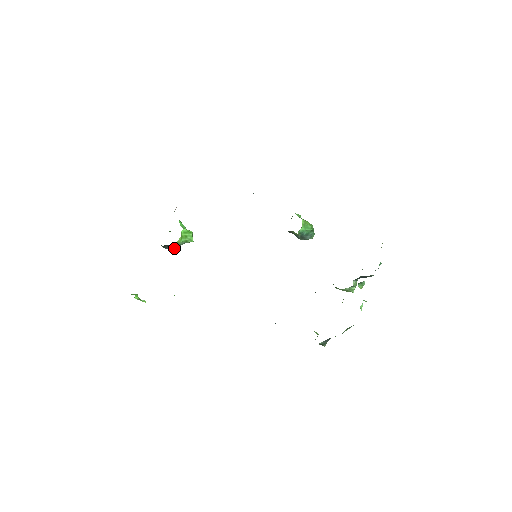
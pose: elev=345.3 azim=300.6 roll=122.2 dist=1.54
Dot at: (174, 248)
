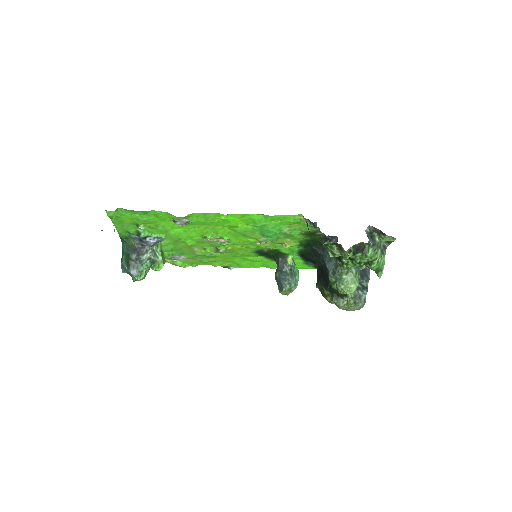
Dot at: (141, 258)
